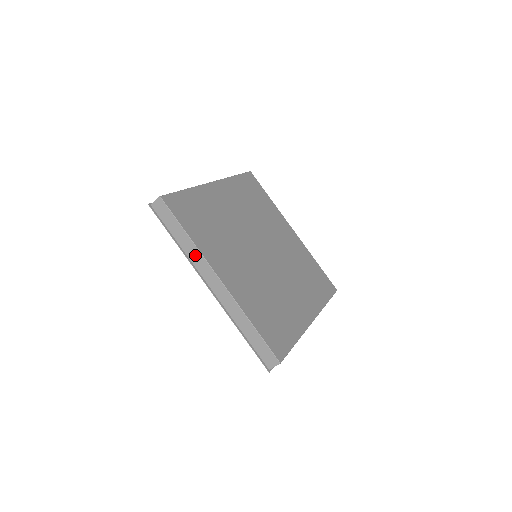
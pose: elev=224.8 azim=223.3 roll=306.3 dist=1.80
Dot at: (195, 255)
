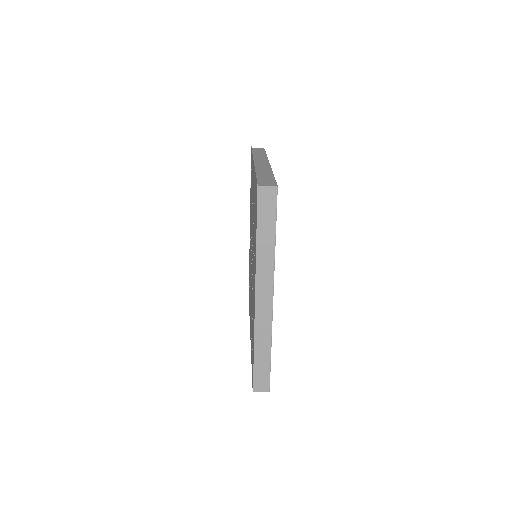
Dot at: (266, 263)
